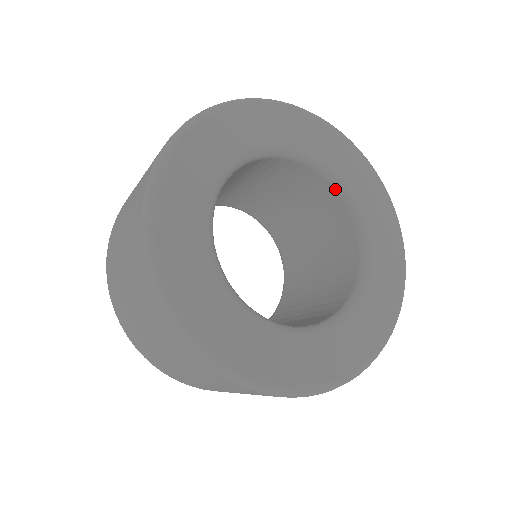
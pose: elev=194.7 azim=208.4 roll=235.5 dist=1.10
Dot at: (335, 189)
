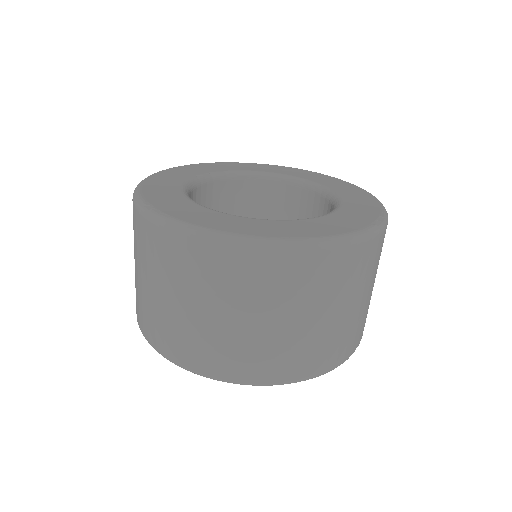
Dot at: (243, 179)
